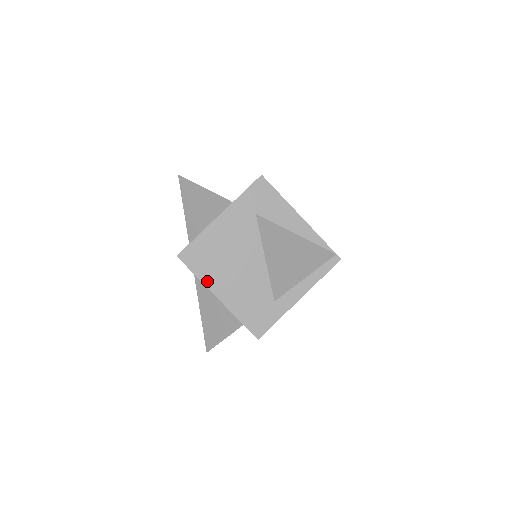
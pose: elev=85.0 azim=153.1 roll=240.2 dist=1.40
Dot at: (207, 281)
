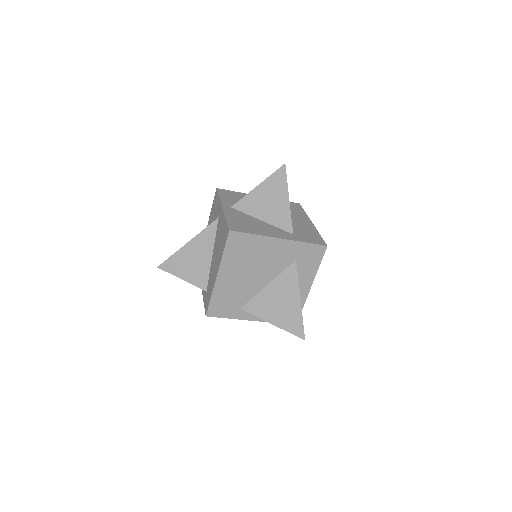
Dot at: (225, 261)
